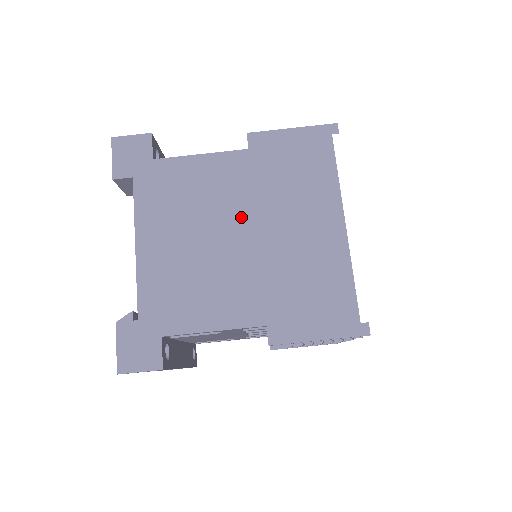
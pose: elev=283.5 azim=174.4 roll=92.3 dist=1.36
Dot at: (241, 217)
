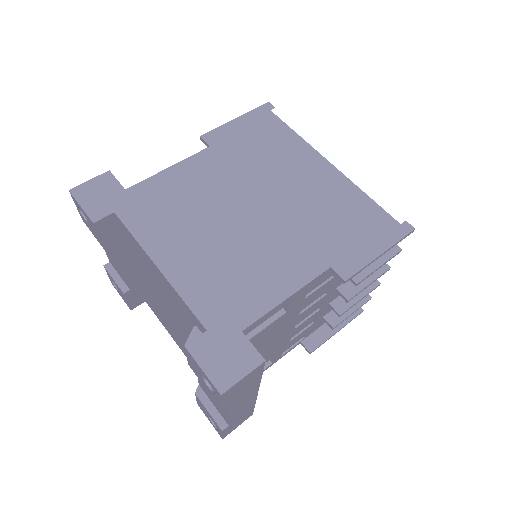
Dot at: (242, 197)
